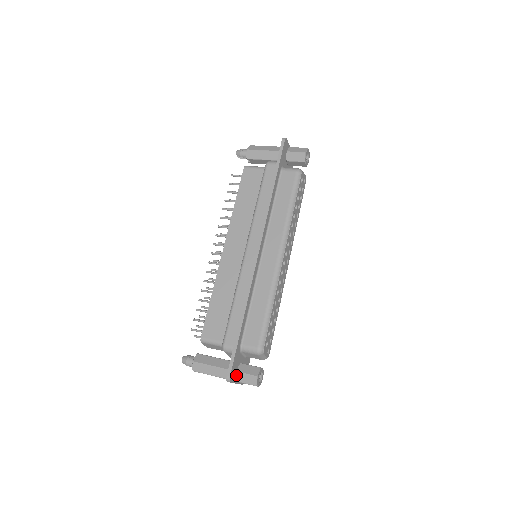
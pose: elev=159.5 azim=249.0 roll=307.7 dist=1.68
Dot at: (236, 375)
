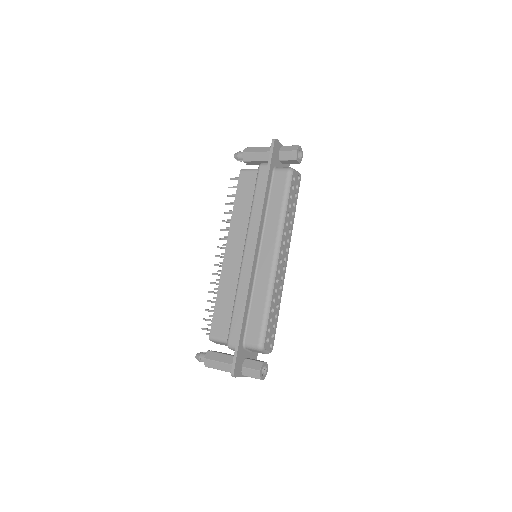
Dot at: (241, 370)
